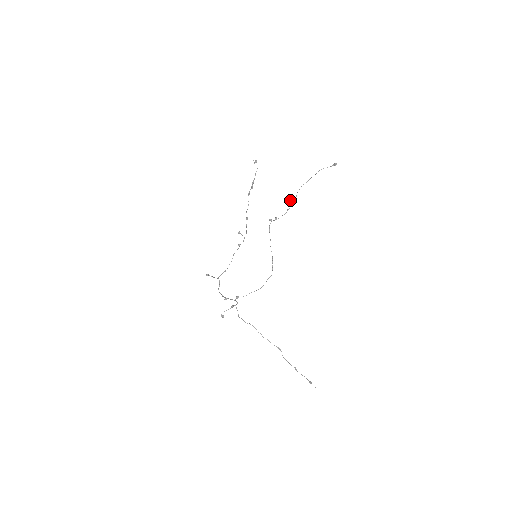
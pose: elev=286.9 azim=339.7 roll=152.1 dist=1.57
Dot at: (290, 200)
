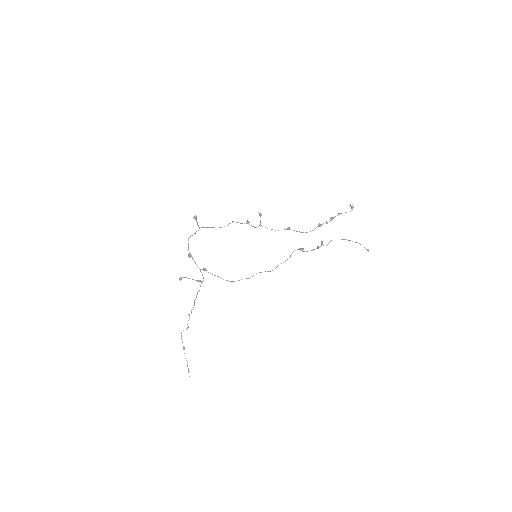
Dot at: (322, 242)
